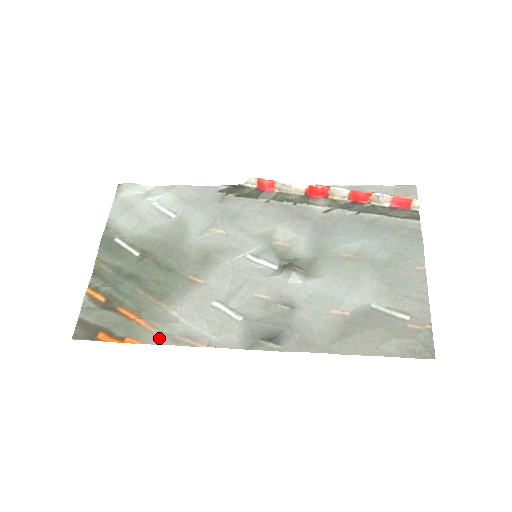
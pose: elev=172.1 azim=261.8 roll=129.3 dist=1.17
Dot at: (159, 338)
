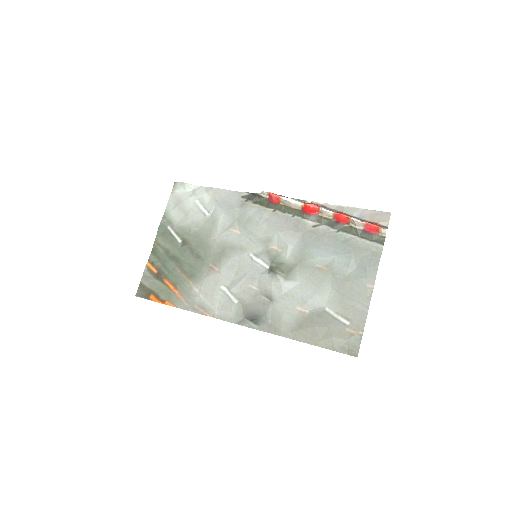
Dot at: (185, 305)
